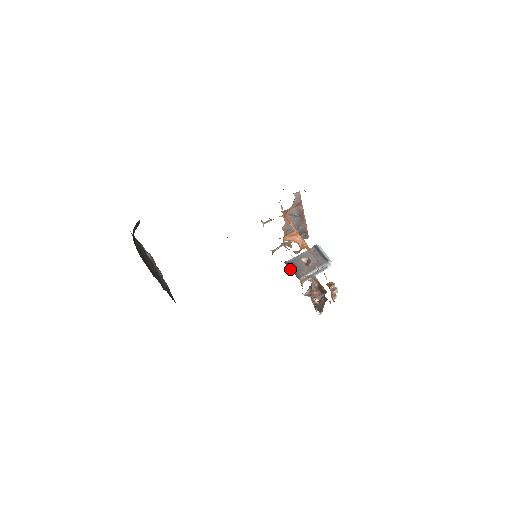
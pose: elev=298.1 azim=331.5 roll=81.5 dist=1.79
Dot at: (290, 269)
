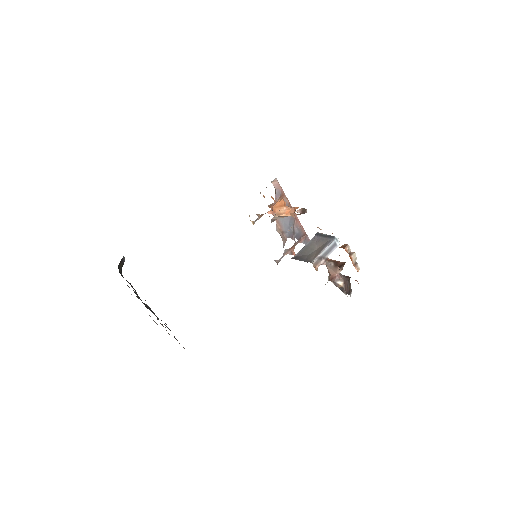
Dot at: occluded
